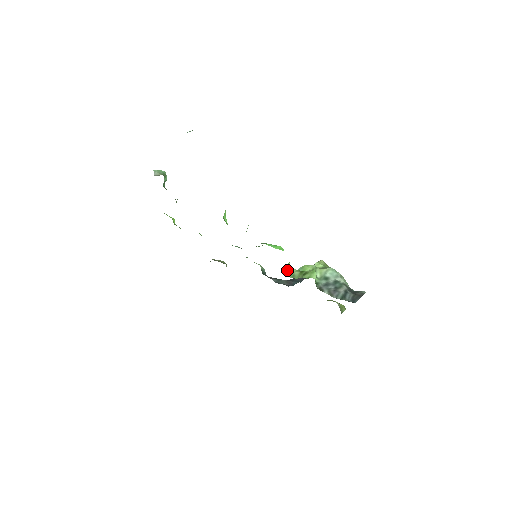
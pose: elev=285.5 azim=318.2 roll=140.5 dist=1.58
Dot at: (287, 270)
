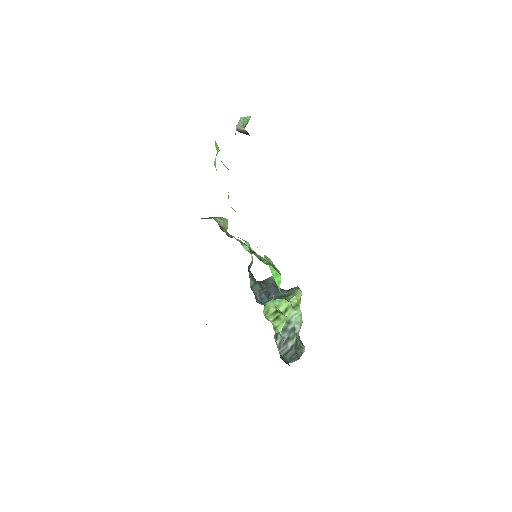
Dot at: (267, 304)
